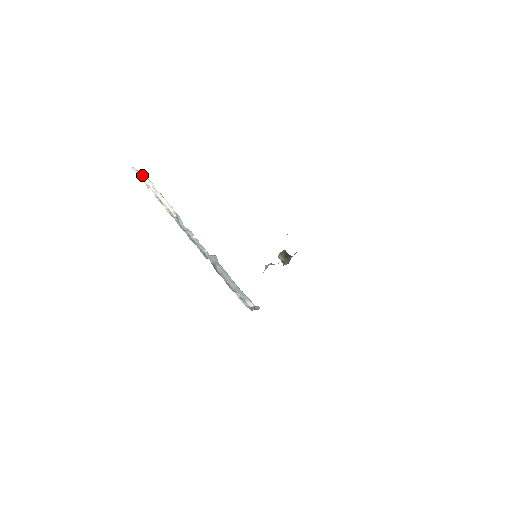
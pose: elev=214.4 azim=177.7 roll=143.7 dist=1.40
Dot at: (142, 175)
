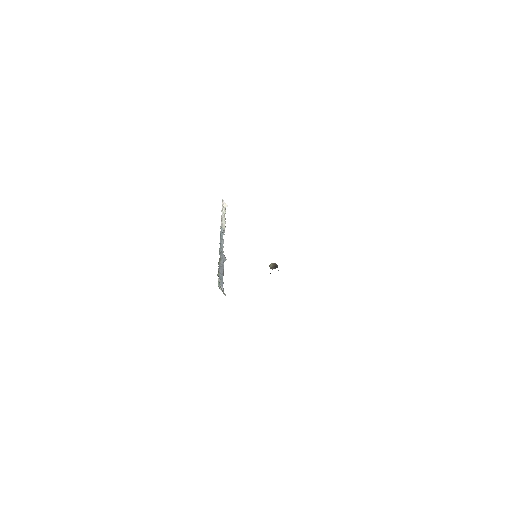
Dot at: (224, 206)
